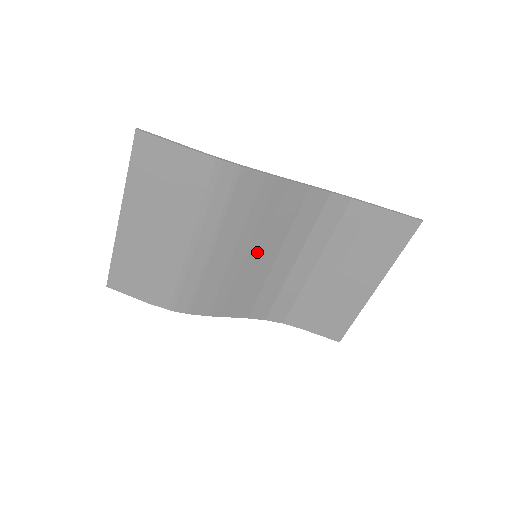
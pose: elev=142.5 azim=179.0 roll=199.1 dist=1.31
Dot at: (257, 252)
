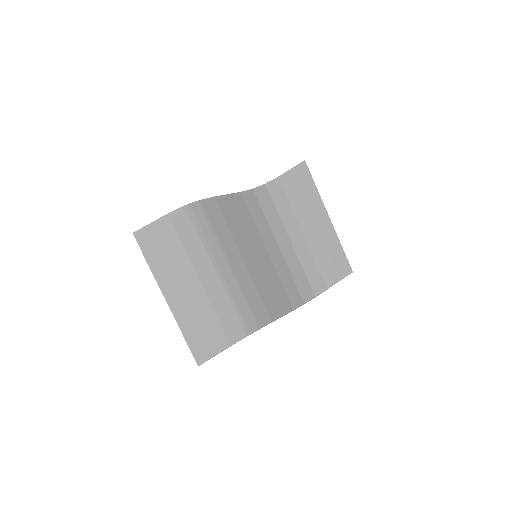
Dot at: (254, 252)
